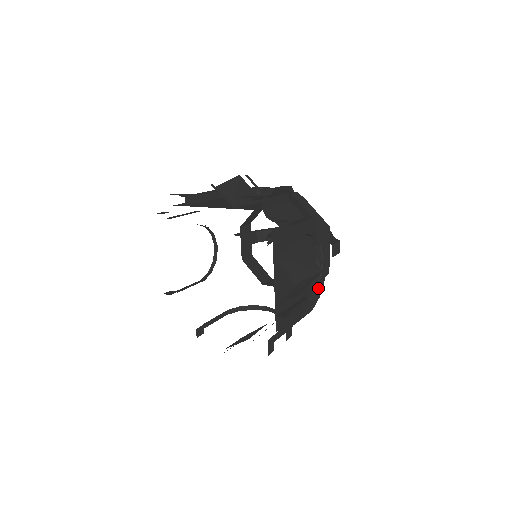
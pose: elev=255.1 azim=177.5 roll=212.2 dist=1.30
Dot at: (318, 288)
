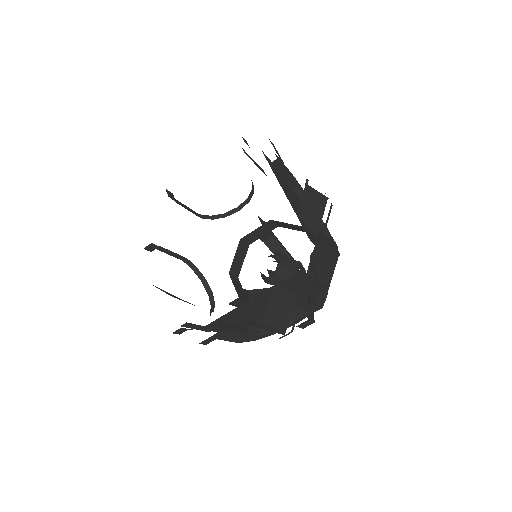
Dot at: (333, 244)
